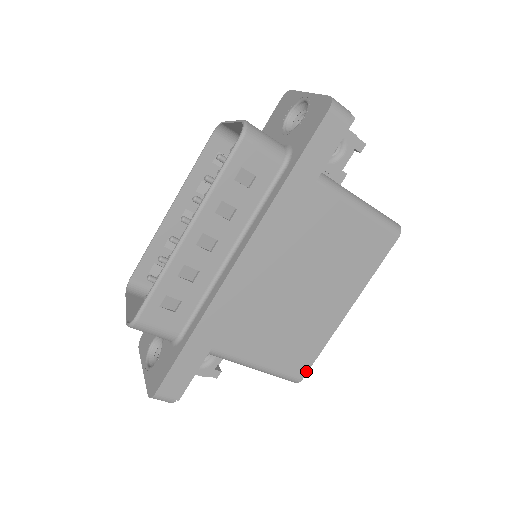
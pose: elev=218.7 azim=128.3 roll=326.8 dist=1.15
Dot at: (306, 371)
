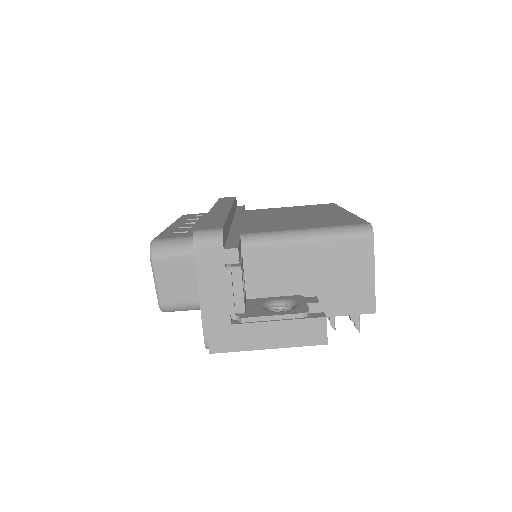
Dot at: (365, 222)
